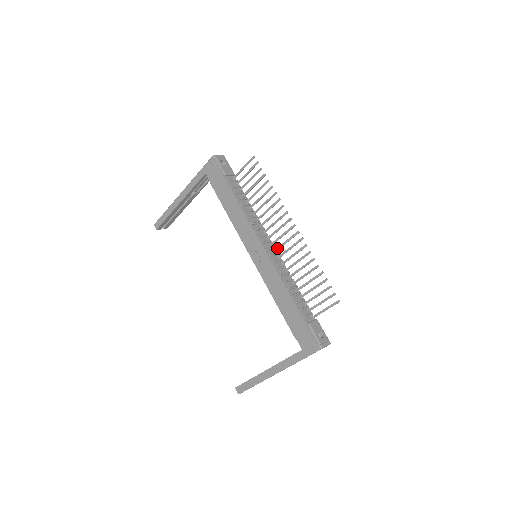
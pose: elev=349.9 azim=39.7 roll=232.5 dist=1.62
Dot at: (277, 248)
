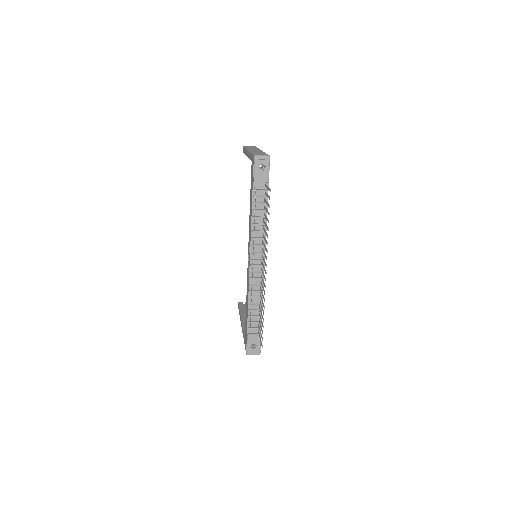
Dot at: (262, 269)
